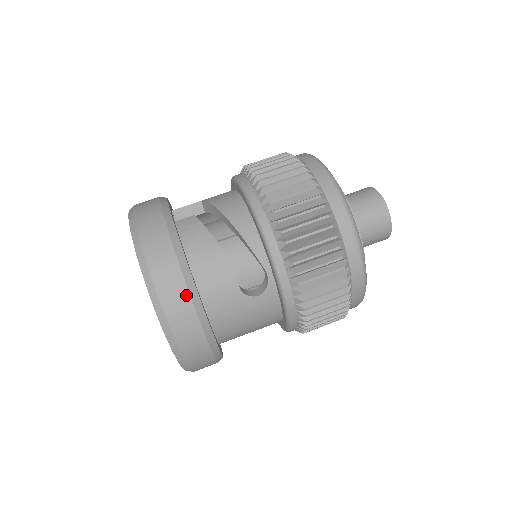
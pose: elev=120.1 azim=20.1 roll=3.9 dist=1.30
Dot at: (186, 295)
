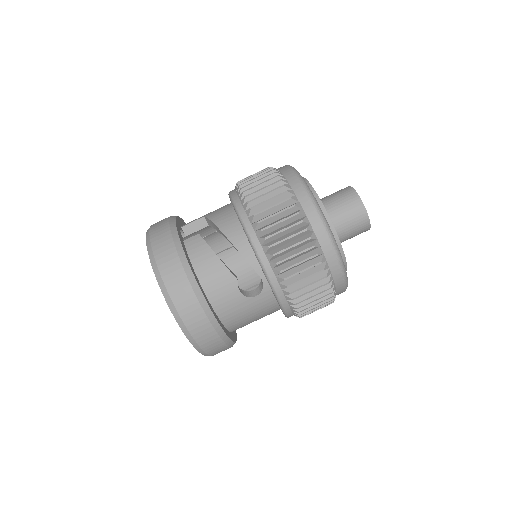
Dot at: (197, 304)
